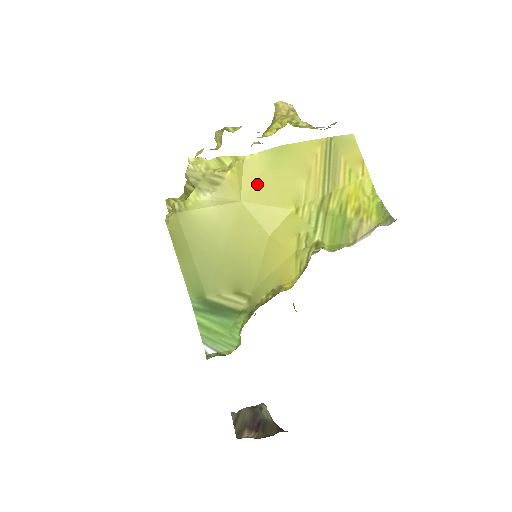
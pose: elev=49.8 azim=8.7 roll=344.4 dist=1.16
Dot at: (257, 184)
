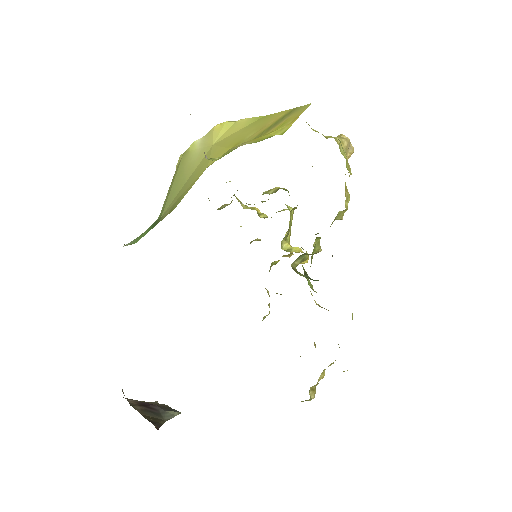
Dot at: (230, 136)
